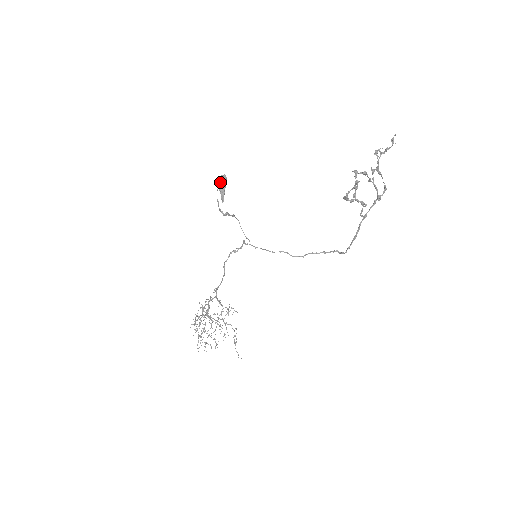
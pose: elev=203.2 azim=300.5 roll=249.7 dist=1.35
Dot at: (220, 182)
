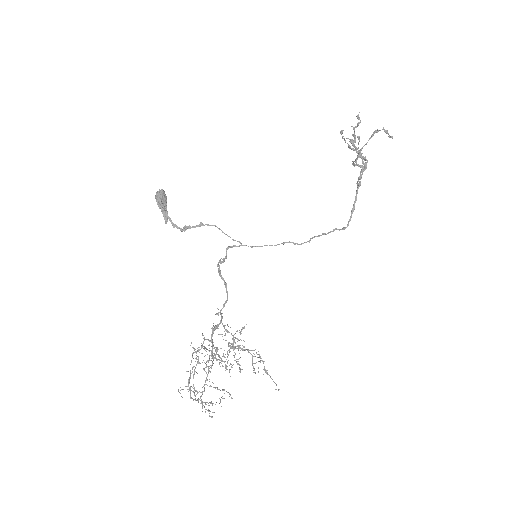
Dot at: (161, 196)
